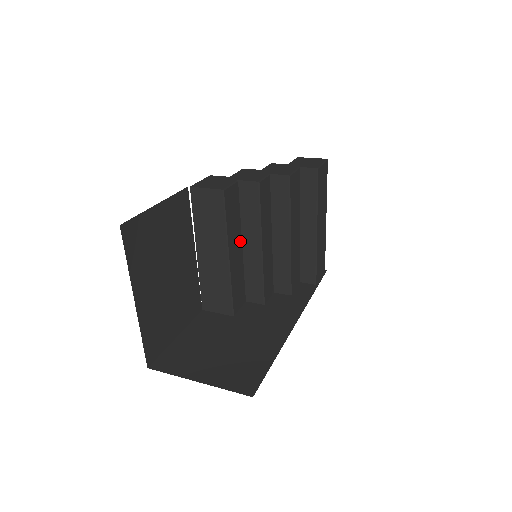
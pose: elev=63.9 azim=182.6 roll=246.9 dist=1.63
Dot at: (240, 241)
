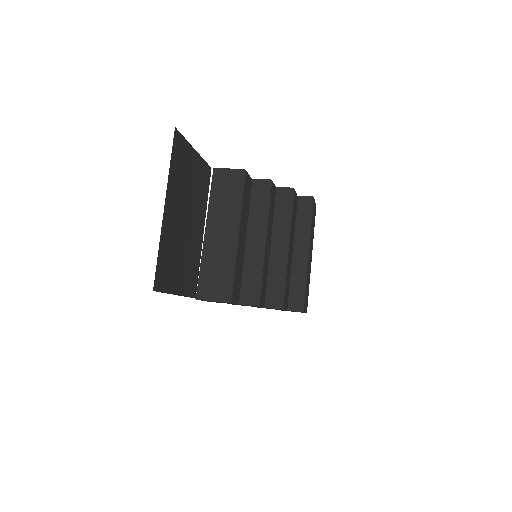
Dot at: (245, 234)
